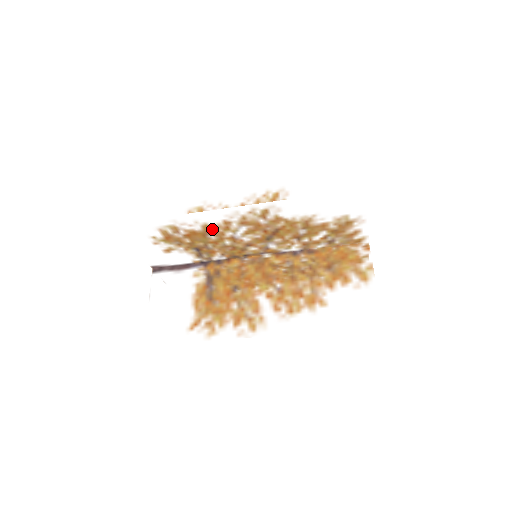
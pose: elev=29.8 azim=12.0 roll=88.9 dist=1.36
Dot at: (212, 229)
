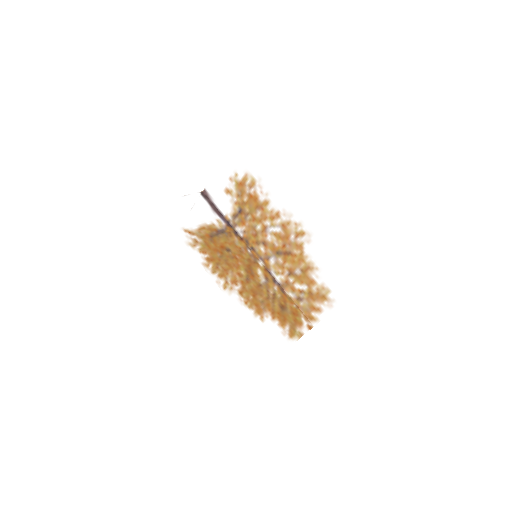
Dot at: (266, 209)
